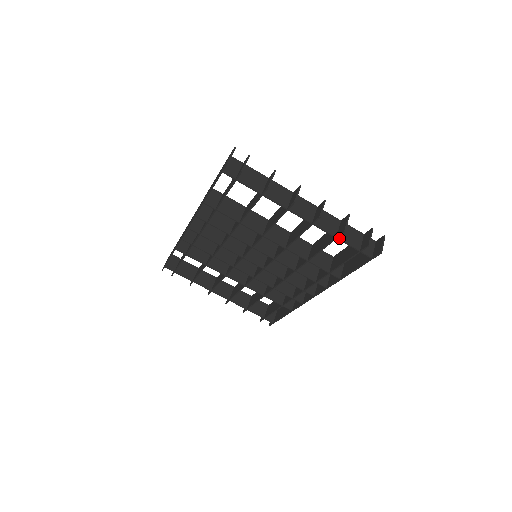
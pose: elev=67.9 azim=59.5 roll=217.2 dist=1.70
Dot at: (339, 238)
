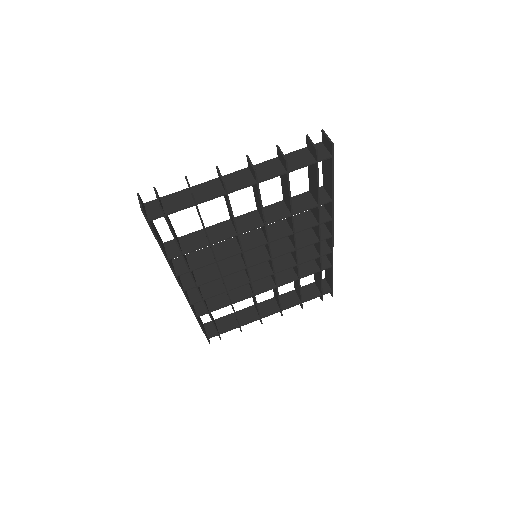
Dot at: (289, 170)
